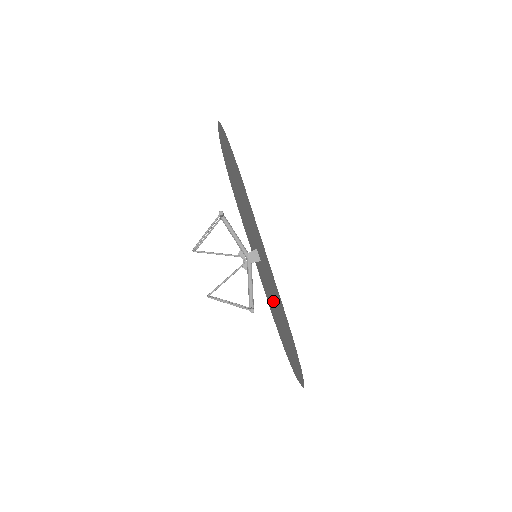
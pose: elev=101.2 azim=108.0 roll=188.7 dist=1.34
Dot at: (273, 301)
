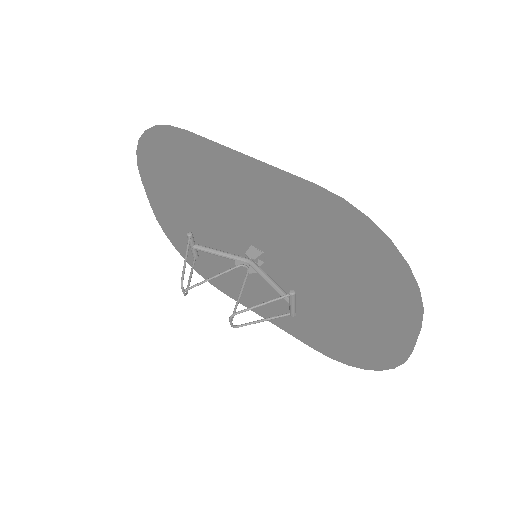
Dot at: (308, 278)
